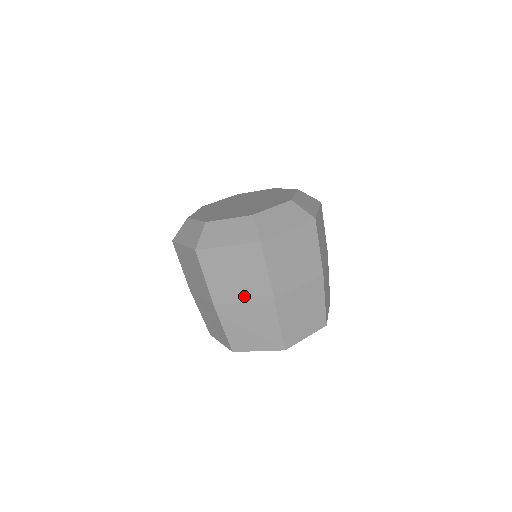
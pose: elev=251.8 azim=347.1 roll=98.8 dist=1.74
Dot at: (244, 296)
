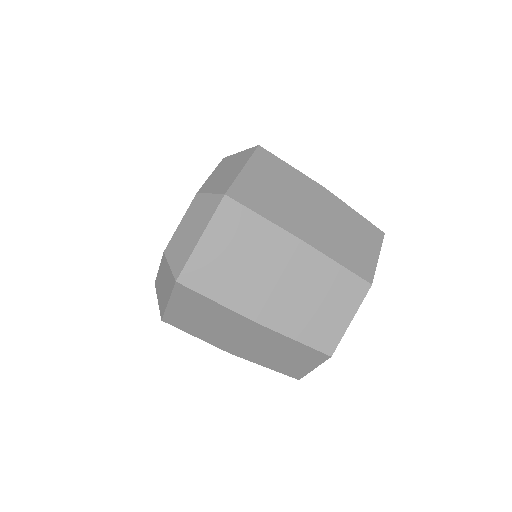
Dot at: (234, 333)
